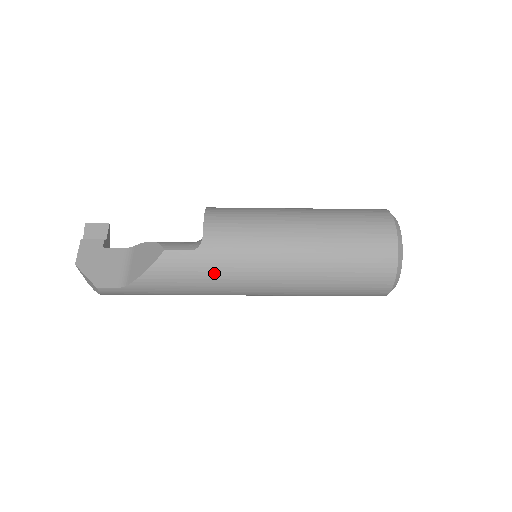
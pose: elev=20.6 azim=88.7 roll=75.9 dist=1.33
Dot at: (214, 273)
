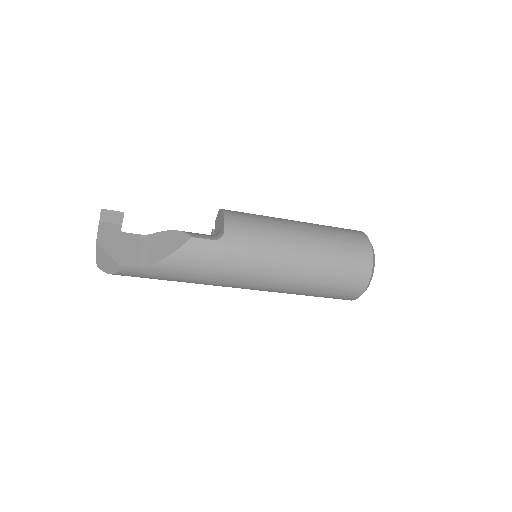
Dot at: (230, 263)
